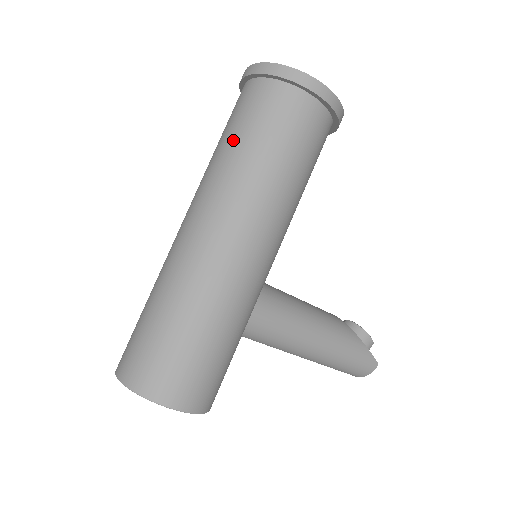
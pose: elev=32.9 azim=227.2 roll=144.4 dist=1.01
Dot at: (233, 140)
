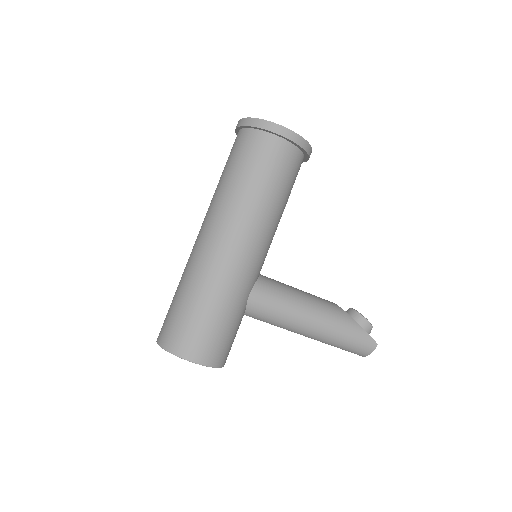
Dot at: (225, 174)
